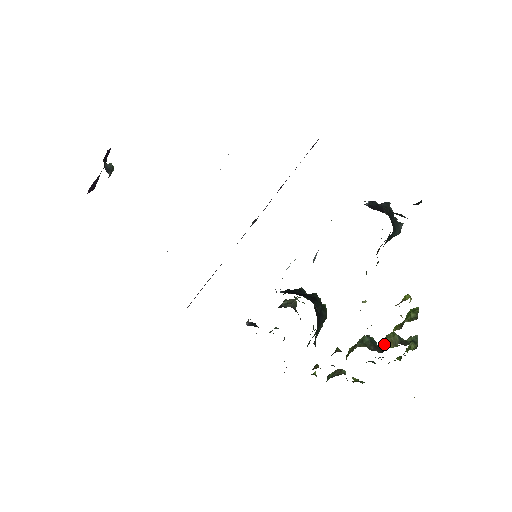
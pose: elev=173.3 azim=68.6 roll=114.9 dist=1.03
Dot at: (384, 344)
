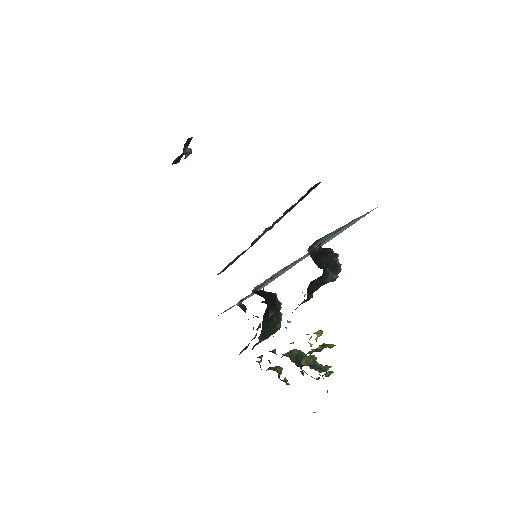
Dot at: (301, 361)
